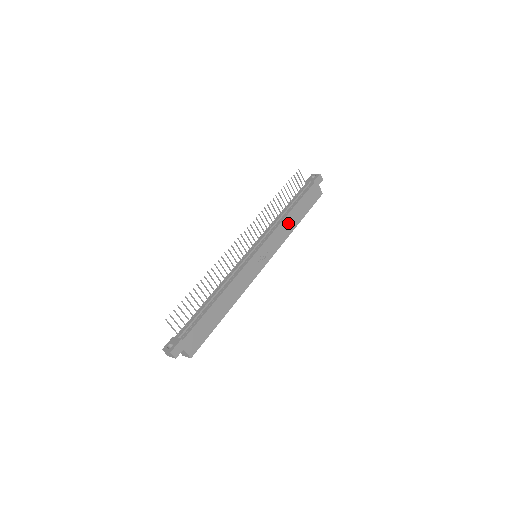
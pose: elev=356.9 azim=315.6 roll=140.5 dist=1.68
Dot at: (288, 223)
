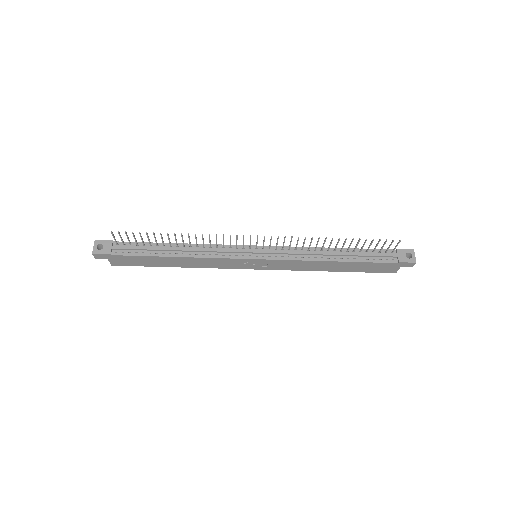
Dot at: (320, 265)
